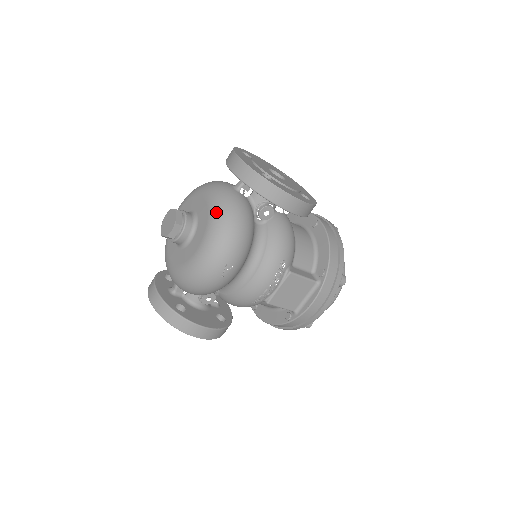
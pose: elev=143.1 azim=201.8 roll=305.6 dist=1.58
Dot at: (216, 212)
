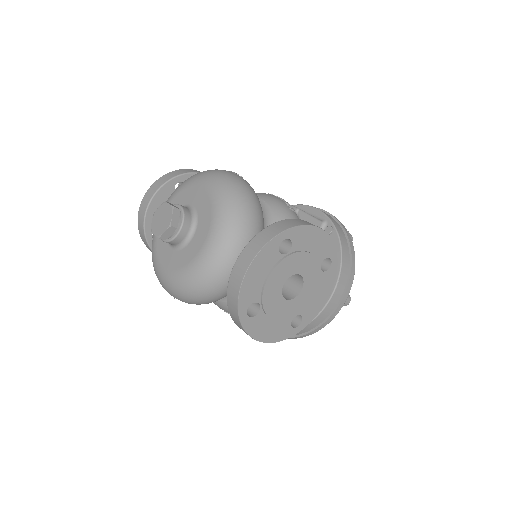
Dot at: (193, 273)
